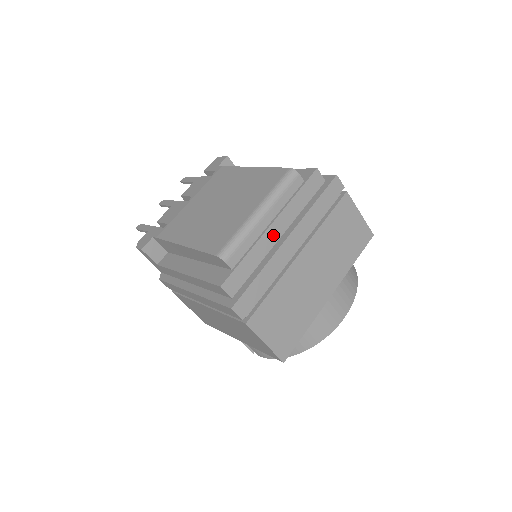
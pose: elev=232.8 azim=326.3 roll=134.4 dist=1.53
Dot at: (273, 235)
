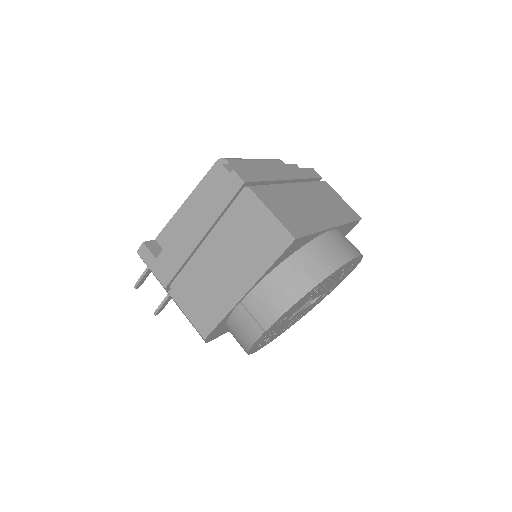
Dot at: occluded
